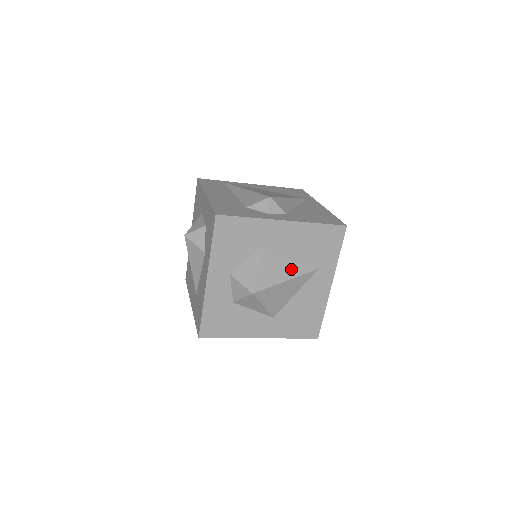
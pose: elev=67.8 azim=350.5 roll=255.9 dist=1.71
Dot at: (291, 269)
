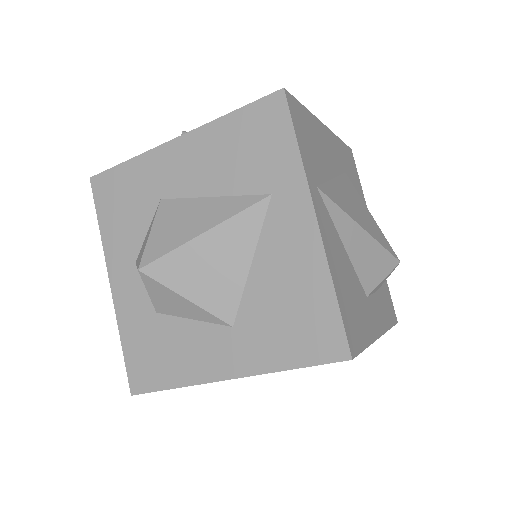
Dot at: (213, 213)
